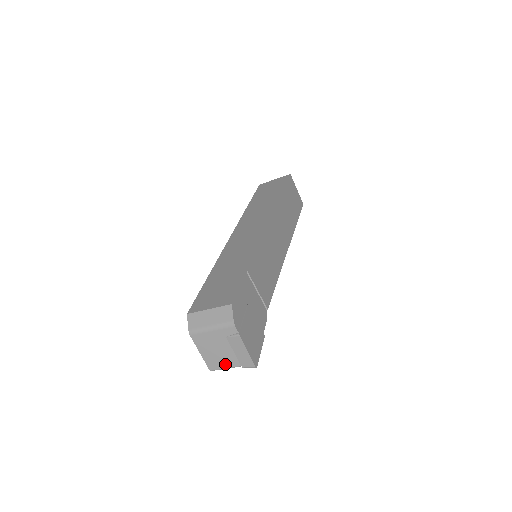
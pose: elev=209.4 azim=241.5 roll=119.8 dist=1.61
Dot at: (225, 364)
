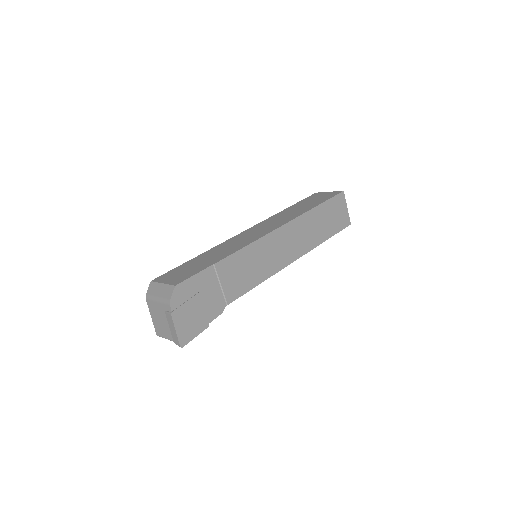
Dot at: (165, 334)
